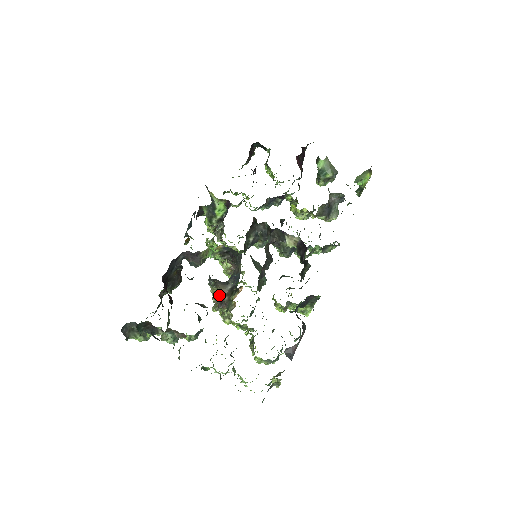
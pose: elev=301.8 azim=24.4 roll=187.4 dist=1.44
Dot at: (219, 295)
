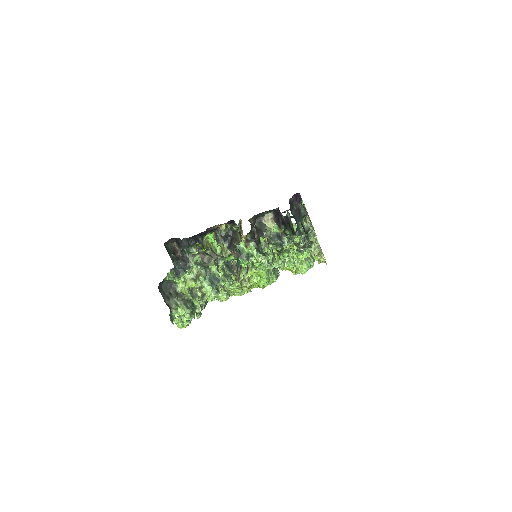
Dot at: occluded
